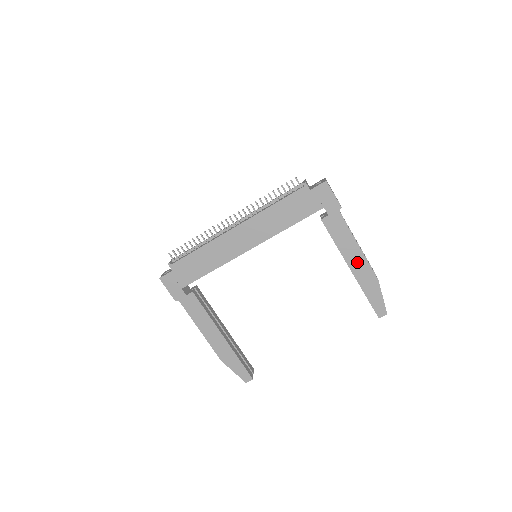
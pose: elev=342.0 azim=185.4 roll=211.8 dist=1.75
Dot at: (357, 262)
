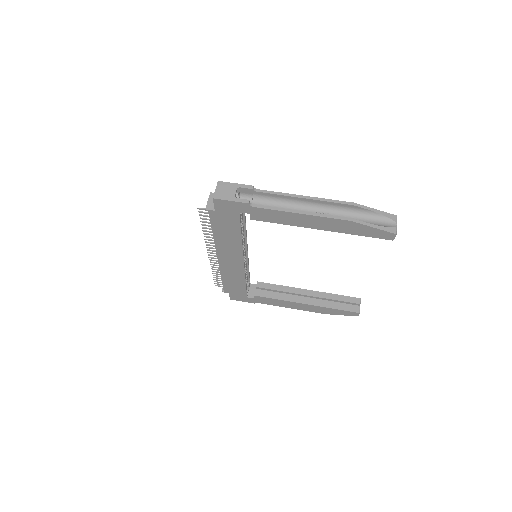
Dot at: (316, 223)
